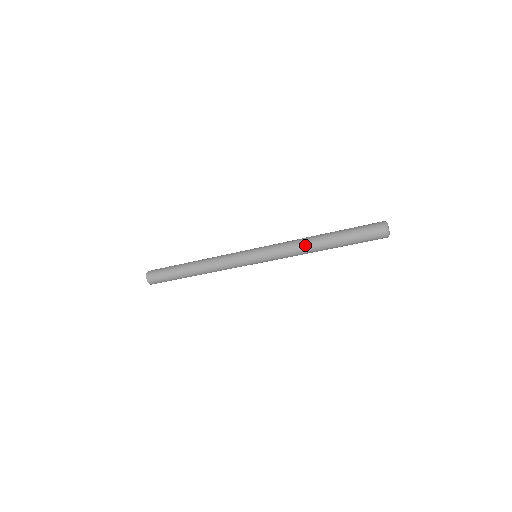
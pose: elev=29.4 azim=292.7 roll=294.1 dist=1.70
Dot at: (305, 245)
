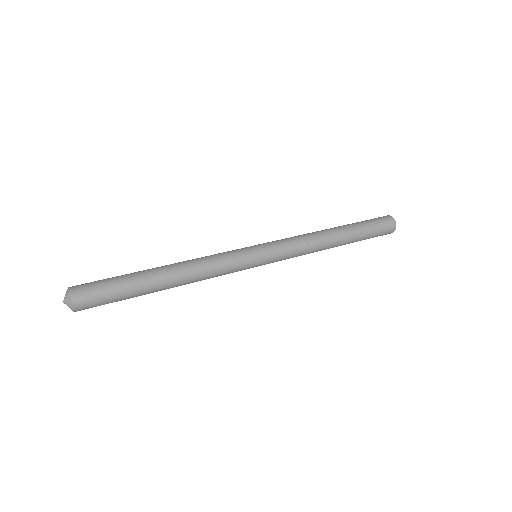
Dot at: (323, 244)
